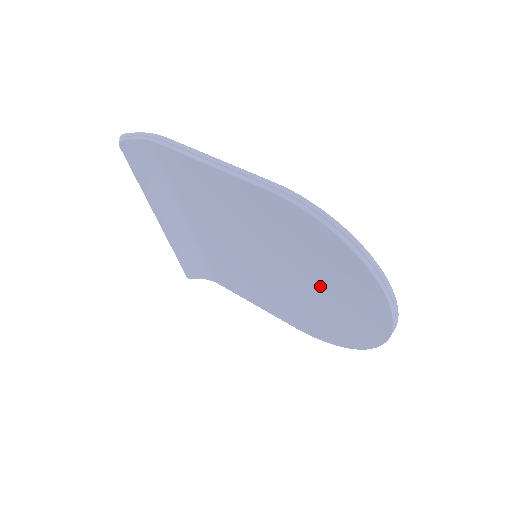
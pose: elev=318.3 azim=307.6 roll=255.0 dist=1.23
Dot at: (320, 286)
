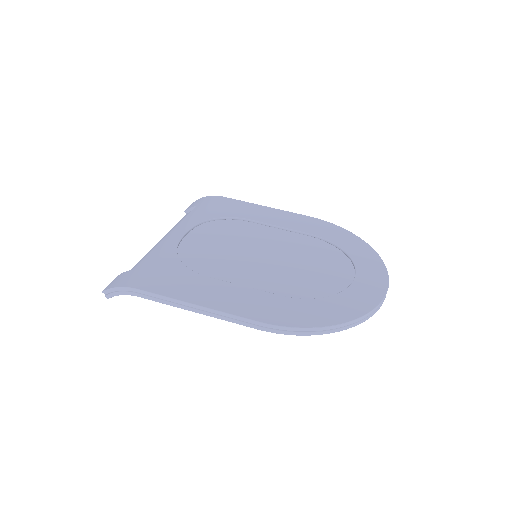
Dot at: occluded
